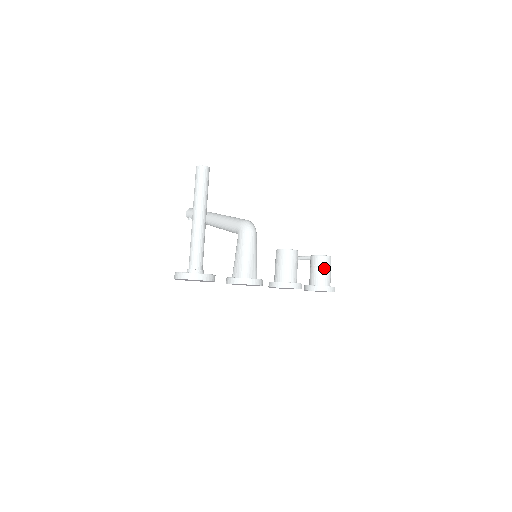
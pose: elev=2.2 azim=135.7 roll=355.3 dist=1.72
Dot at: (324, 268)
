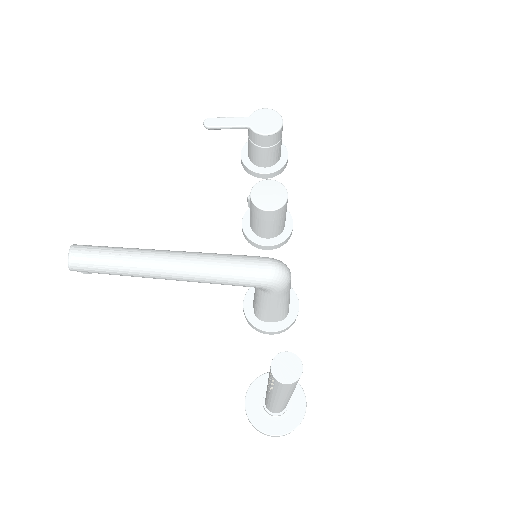
Dot at: (280, 143)
